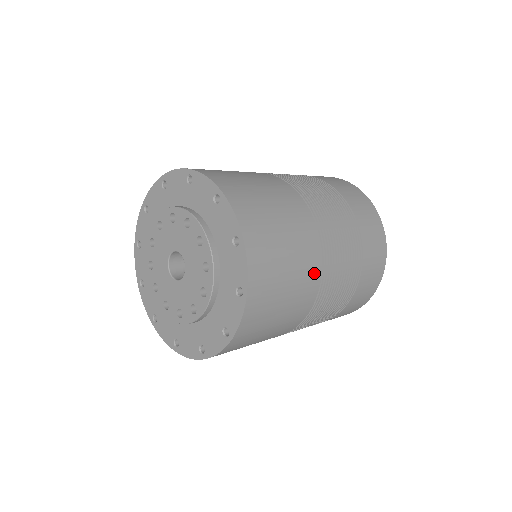
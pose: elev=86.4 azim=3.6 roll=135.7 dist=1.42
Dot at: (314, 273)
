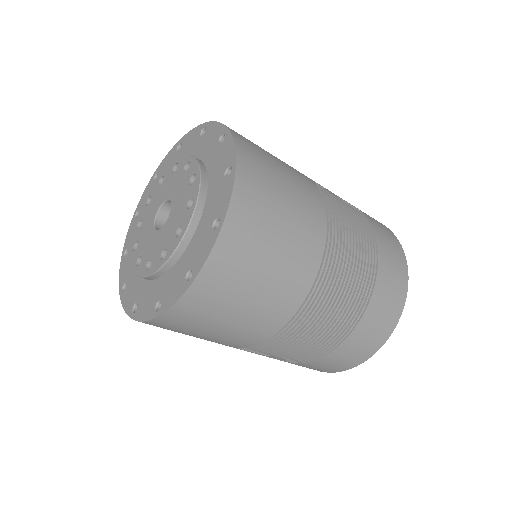
Dot at: (251, 339)
